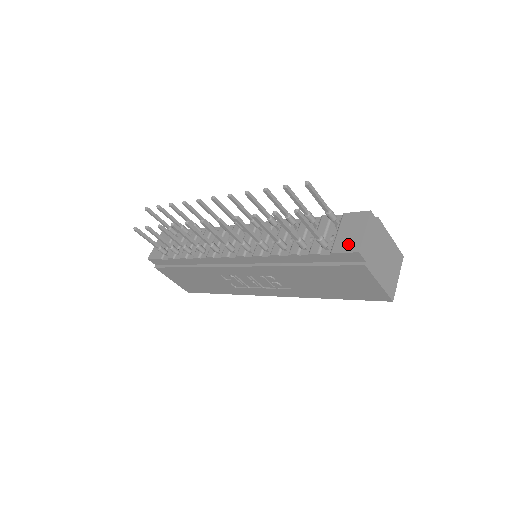
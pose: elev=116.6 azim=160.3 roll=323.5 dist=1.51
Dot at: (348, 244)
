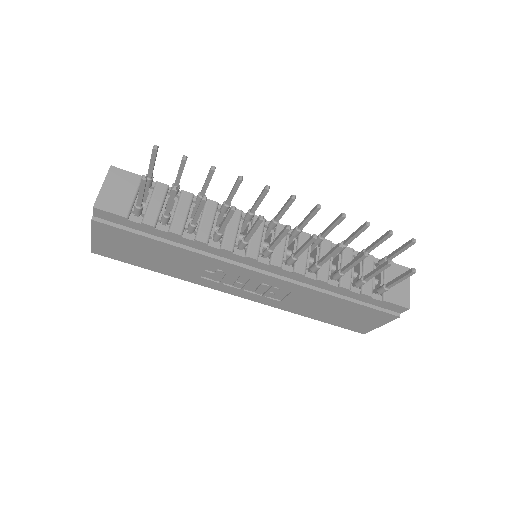
Dot at: (399, 297)
